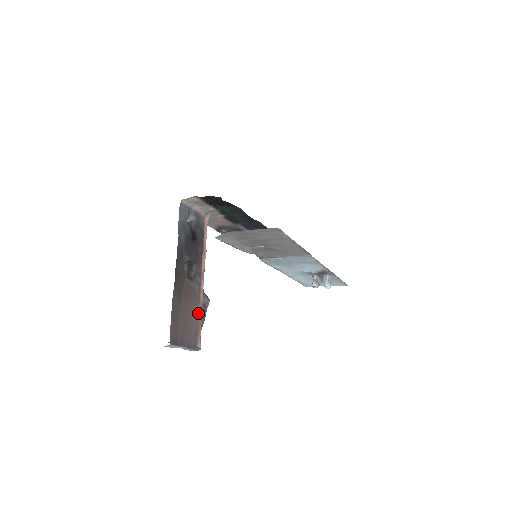
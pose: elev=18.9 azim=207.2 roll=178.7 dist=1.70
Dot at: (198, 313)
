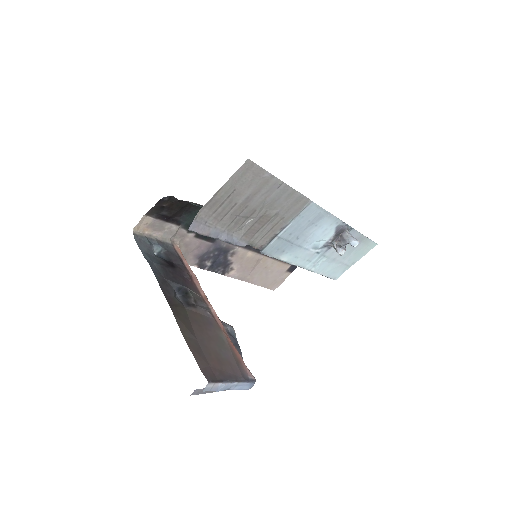
Dot at: (226, 340)
